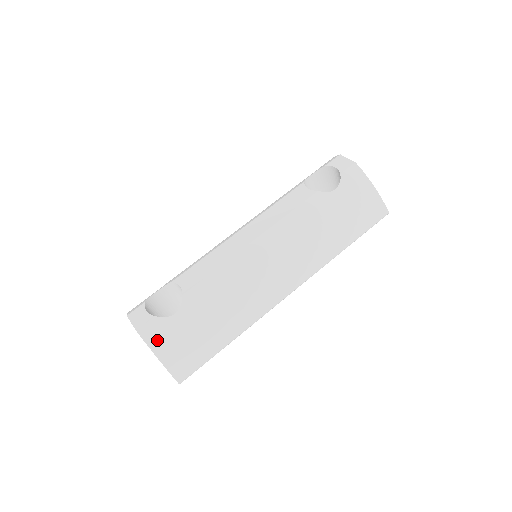
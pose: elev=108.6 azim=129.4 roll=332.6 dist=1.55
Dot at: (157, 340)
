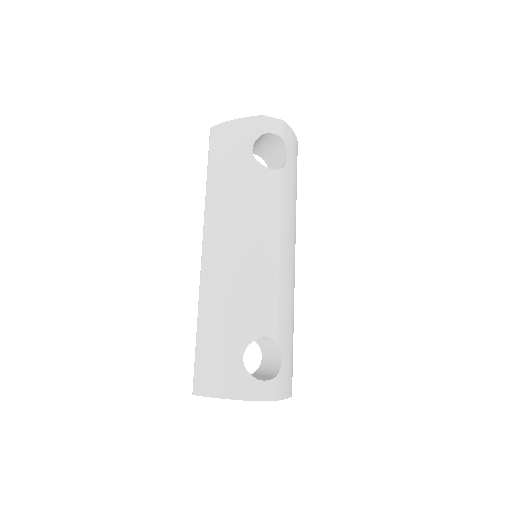
Dot at: (285, 389)
